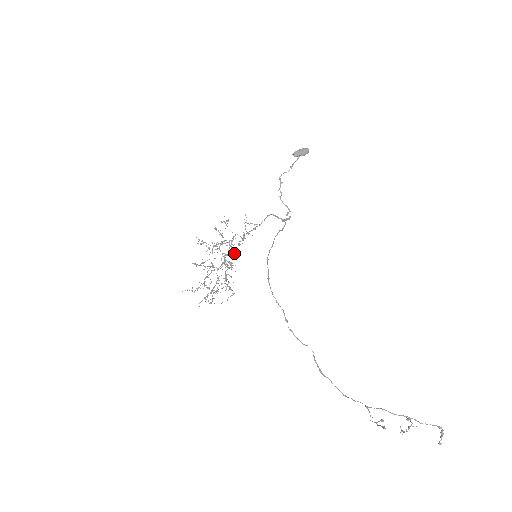
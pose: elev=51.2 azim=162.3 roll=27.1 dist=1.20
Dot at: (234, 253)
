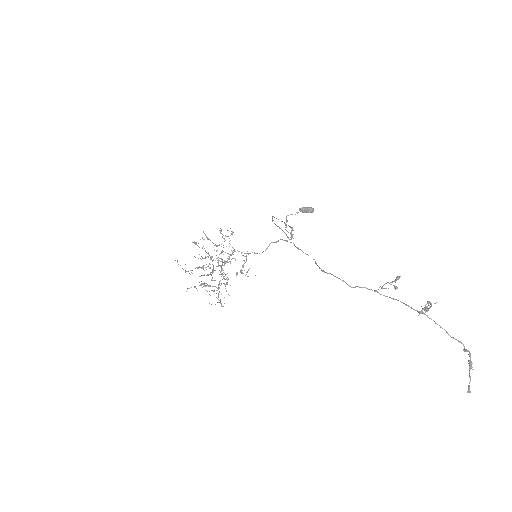
Dot at: (233, 258)
